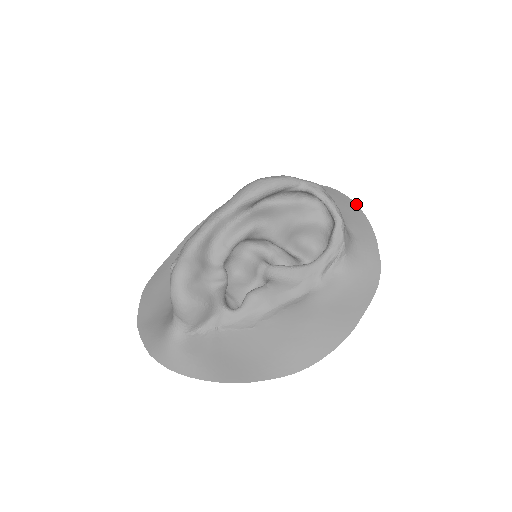
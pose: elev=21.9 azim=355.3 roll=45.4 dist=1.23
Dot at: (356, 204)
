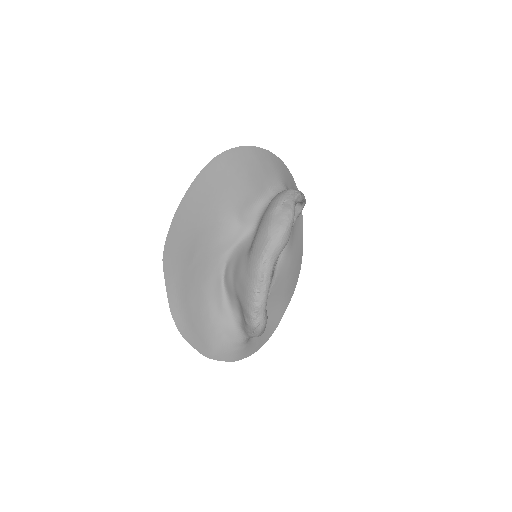
Dot at: (274, 154)
